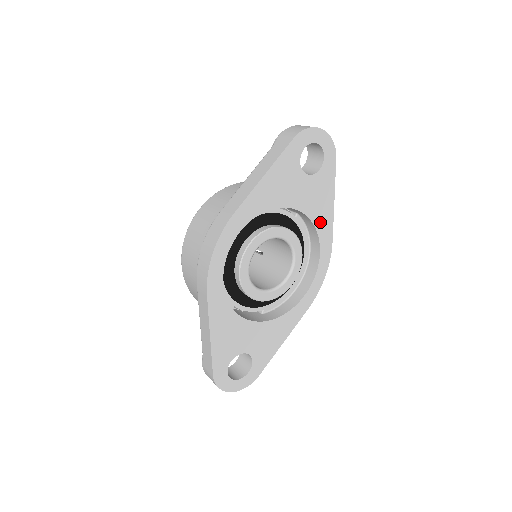
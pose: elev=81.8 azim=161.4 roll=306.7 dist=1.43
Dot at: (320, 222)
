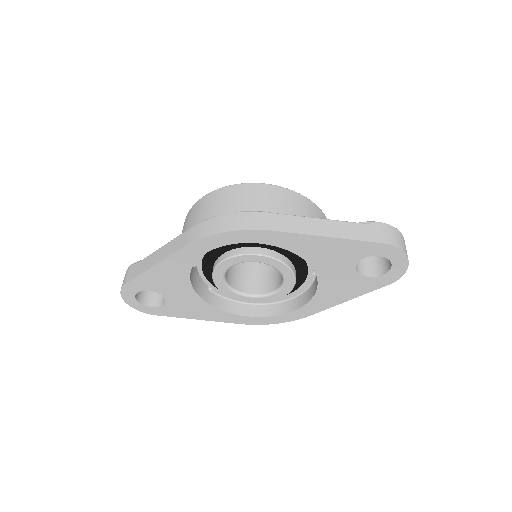
Dot at: (321, 299)
